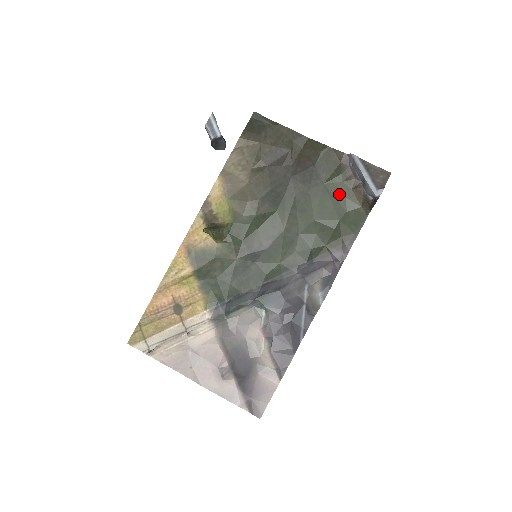
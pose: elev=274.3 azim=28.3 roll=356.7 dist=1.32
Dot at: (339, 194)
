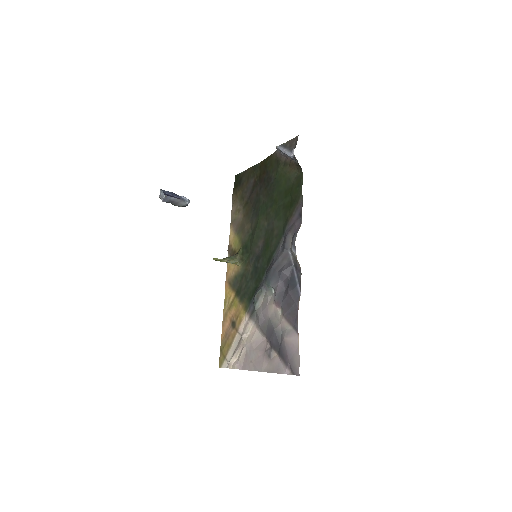
Dot at: (284, 177)
